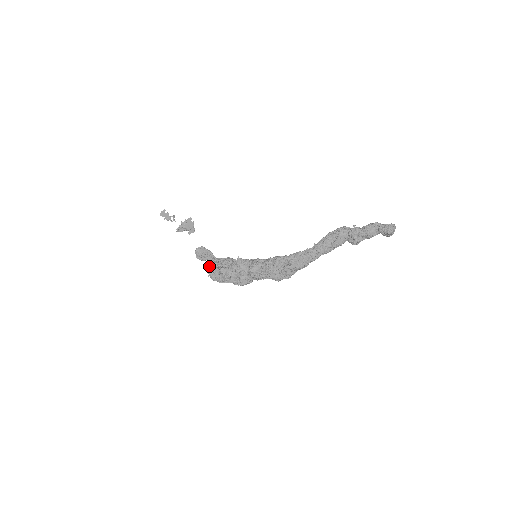
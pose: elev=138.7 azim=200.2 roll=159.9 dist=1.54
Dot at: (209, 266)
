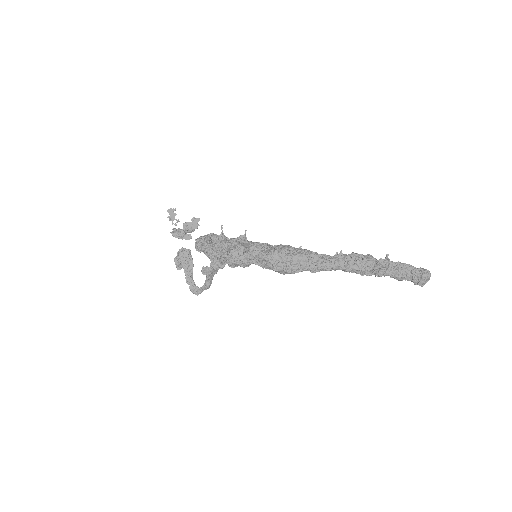
Dot at: (202, 236)
